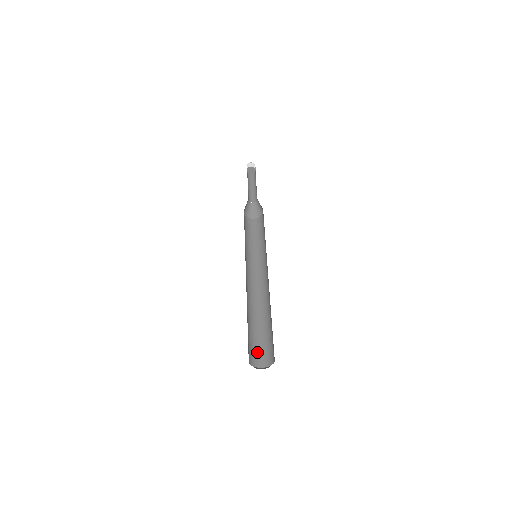
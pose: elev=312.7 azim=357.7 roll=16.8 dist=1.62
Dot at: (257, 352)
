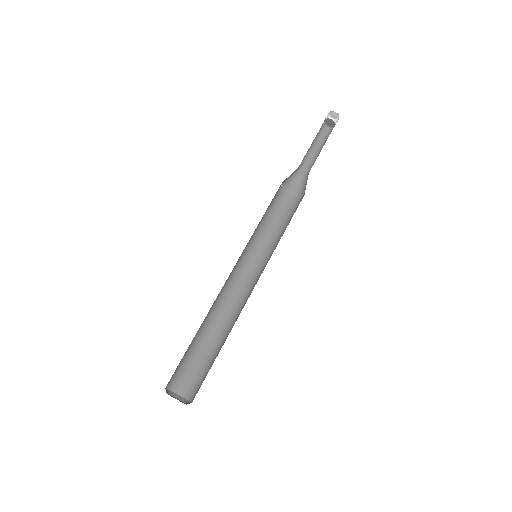
Dot at: (199, 382)
